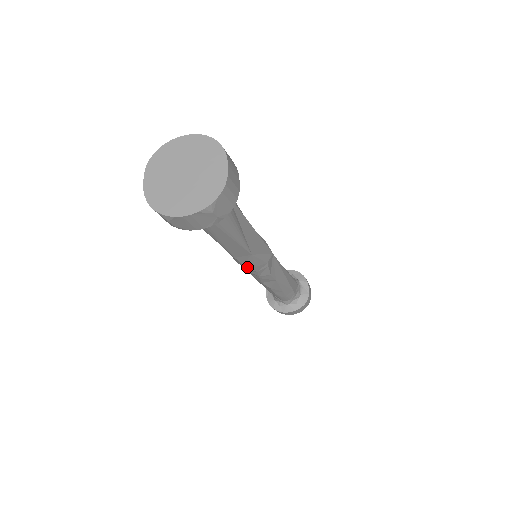
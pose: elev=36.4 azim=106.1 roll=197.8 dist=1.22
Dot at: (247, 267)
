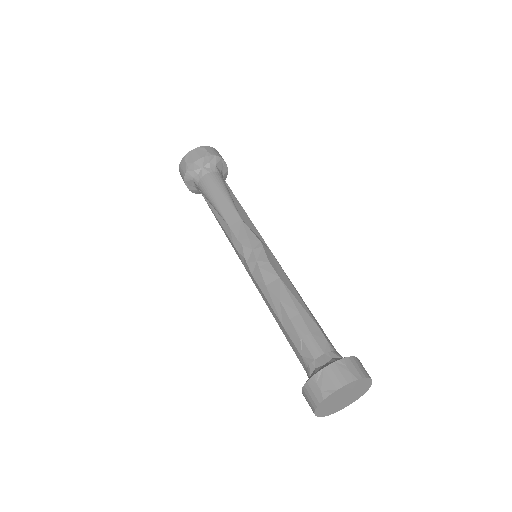
Dot at: (242, 244)
